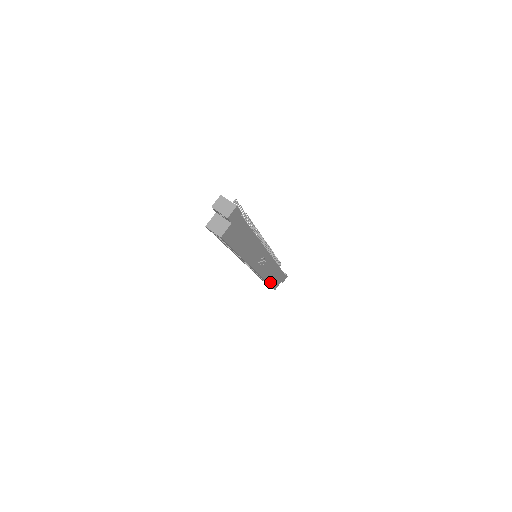
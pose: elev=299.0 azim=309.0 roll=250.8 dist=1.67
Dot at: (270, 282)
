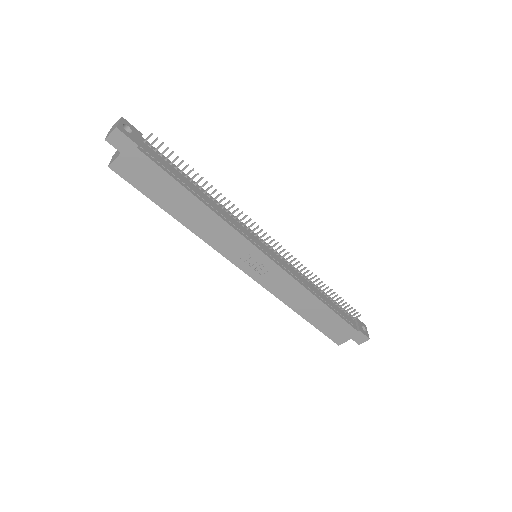
Dot at: (312, 320)
